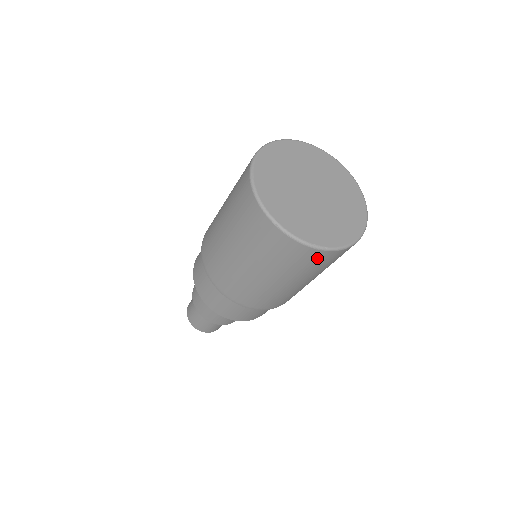
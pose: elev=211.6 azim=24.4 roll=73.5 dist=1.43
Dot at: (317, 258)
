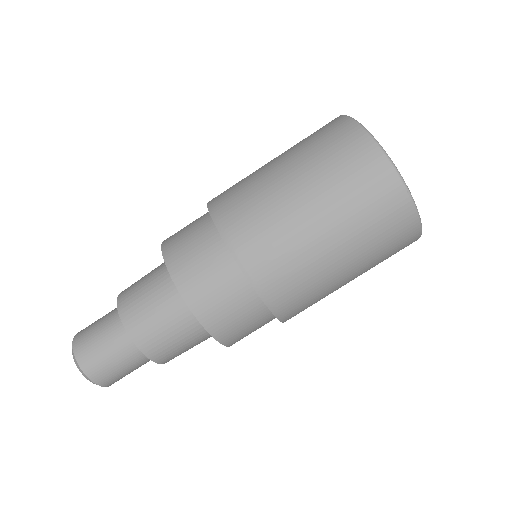
Dot at: (406, 244)
